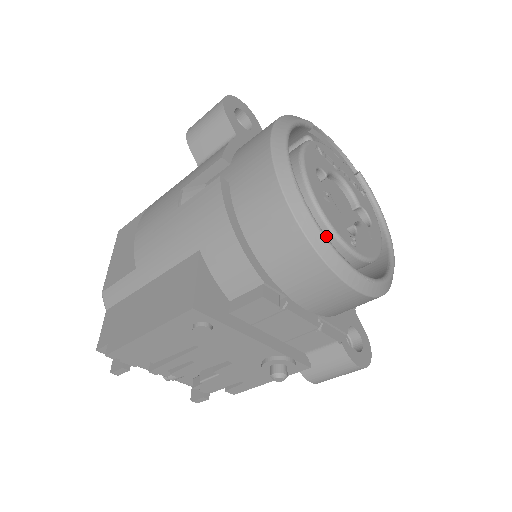
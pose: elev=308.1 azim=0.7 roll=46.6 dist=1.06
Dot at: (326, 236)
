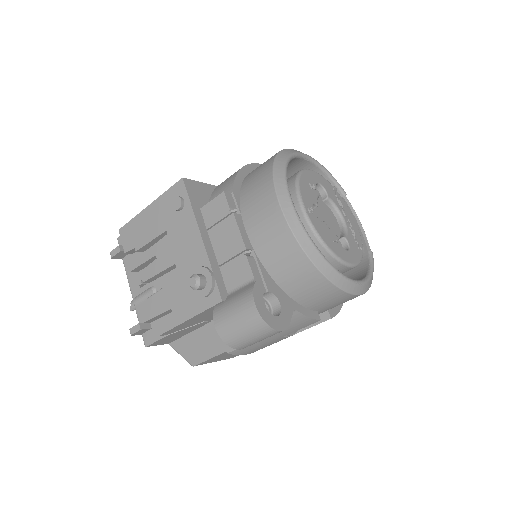
Dot at: (292, 191)
